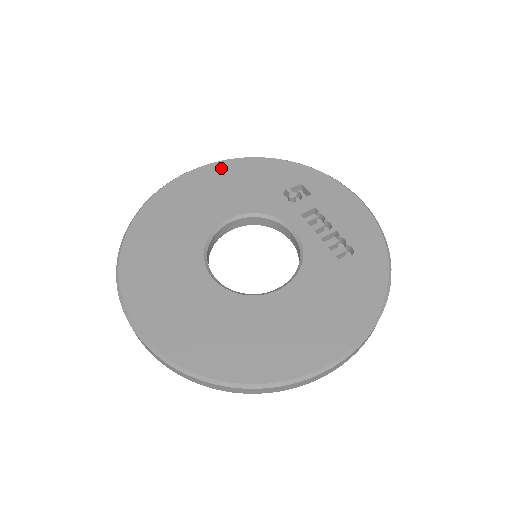
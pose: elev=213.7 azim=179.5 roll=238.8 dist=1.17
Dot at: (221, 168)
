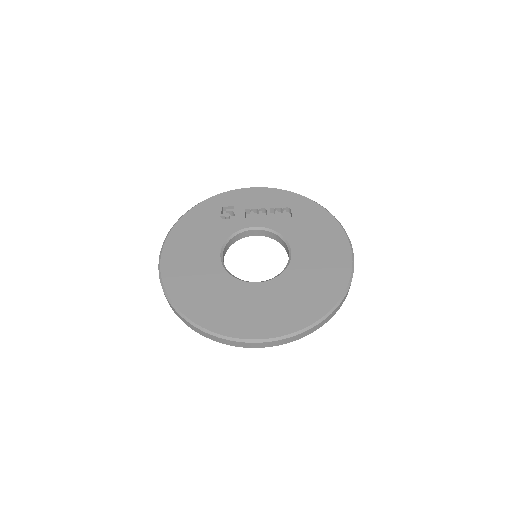
Dot at: (173, 241)
